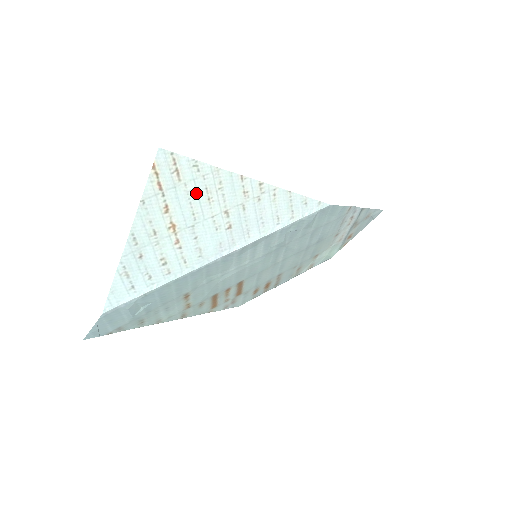
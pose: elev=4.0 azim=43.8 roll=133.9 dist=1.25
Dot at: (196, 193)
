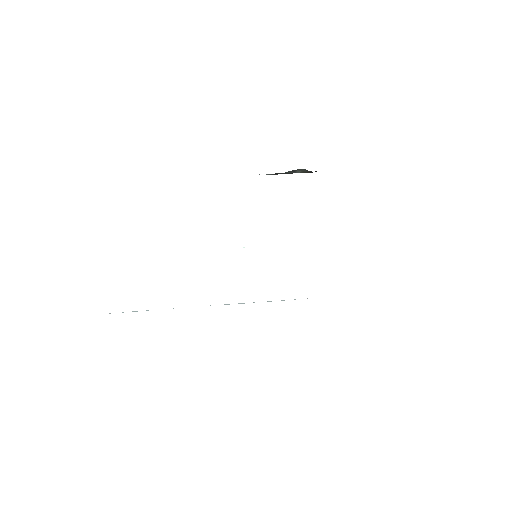
Dot at: occluded
